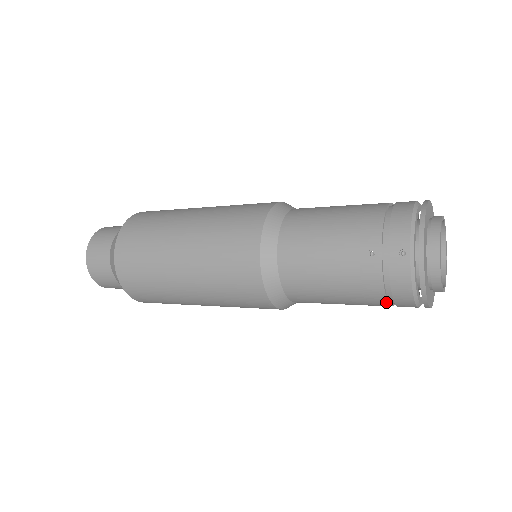
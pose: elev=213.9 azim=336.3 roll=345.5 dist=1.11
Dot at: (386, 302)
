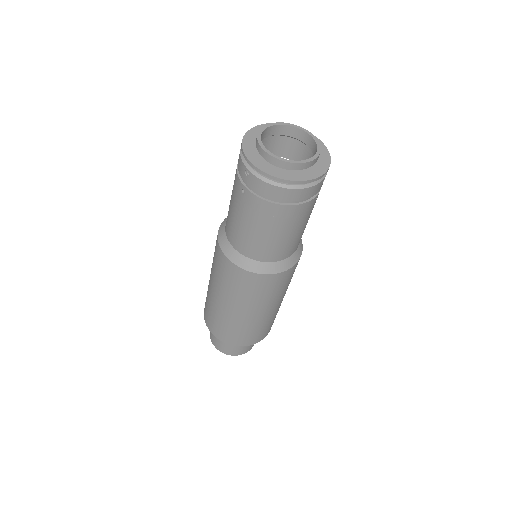
Dot at: (286, 206)
